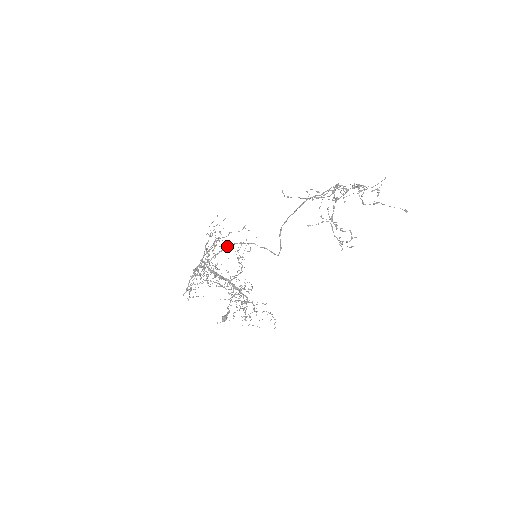
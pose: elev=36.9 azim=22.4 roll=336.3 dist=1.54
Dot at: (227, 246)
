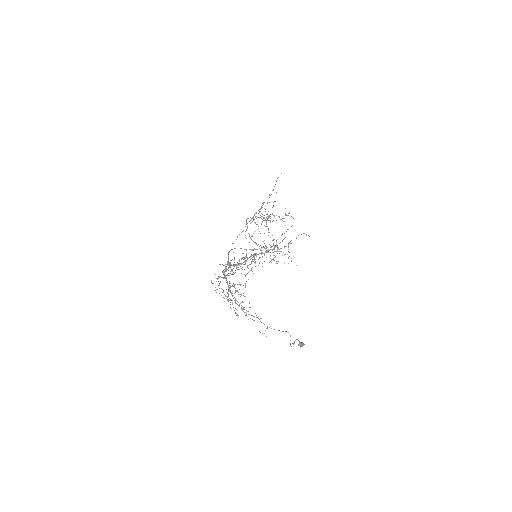
Dot at: (229, 251)
